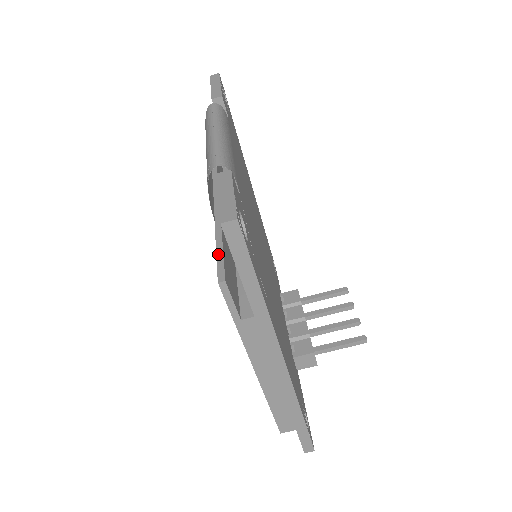
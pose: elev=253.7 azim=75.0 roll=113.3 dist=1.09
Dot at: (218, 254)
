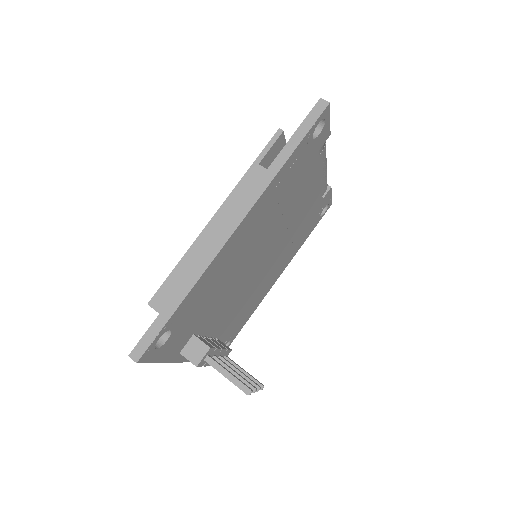
Dot at: occluded
